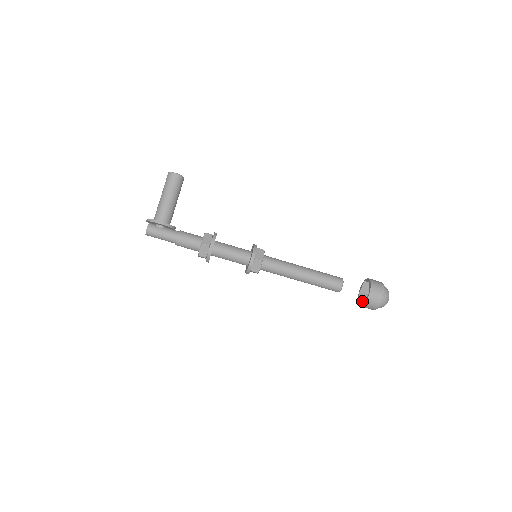
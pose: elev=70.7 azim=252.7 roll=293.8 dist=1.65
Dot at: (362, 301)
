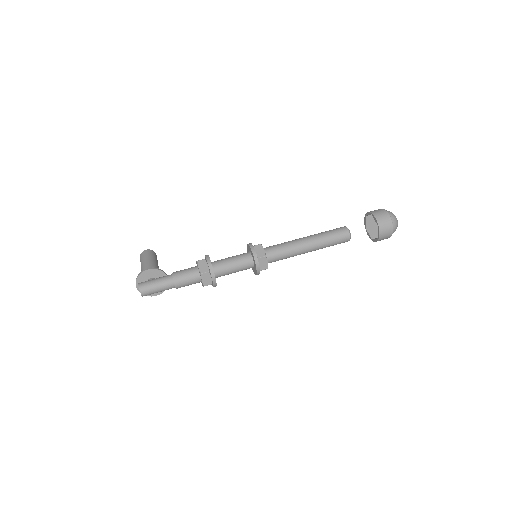
Dot at: occluded
